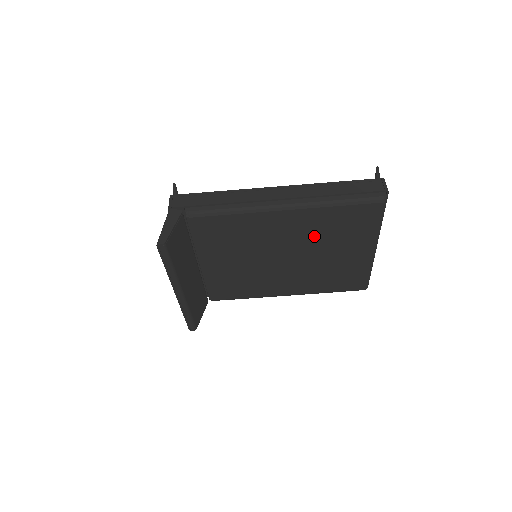
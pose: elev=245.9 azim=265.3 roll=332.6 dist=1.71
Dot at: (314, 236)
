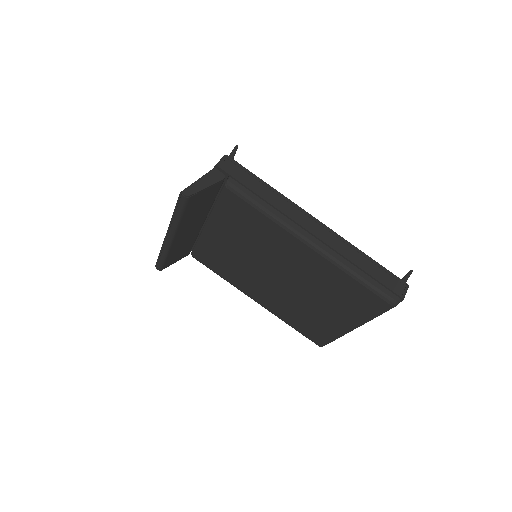
Dot at: (315, 282)
